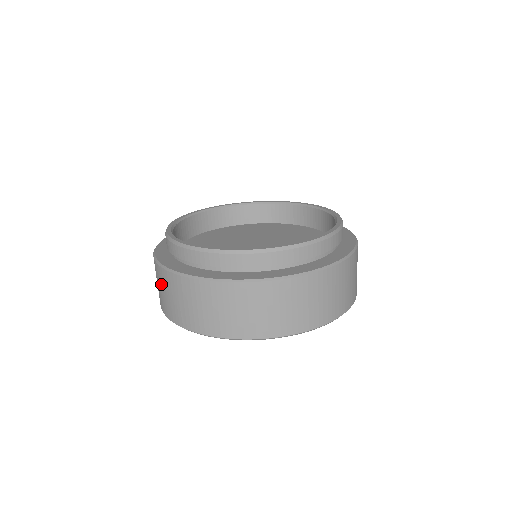
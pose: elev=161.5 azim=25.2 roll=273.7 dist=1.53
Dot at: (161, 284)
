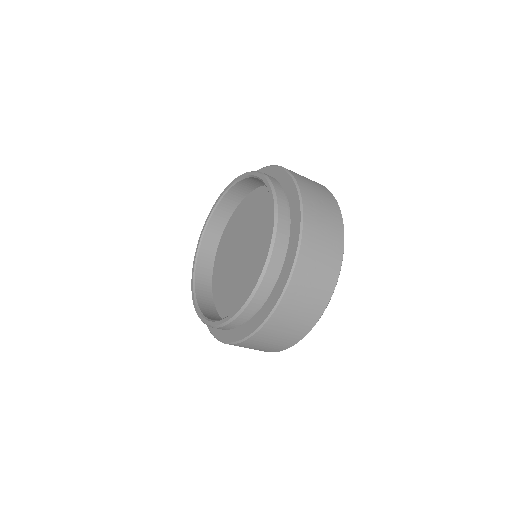
Dot at: occluded
